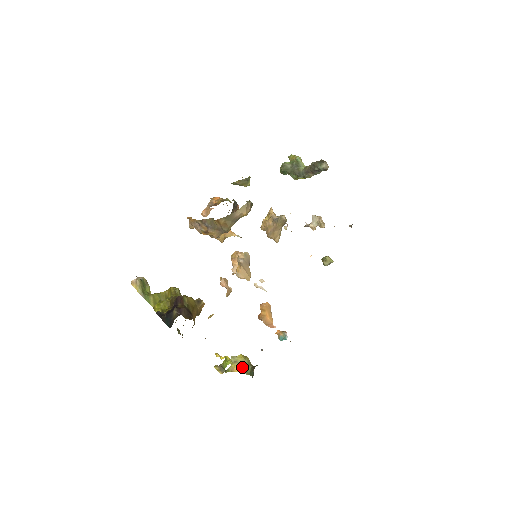
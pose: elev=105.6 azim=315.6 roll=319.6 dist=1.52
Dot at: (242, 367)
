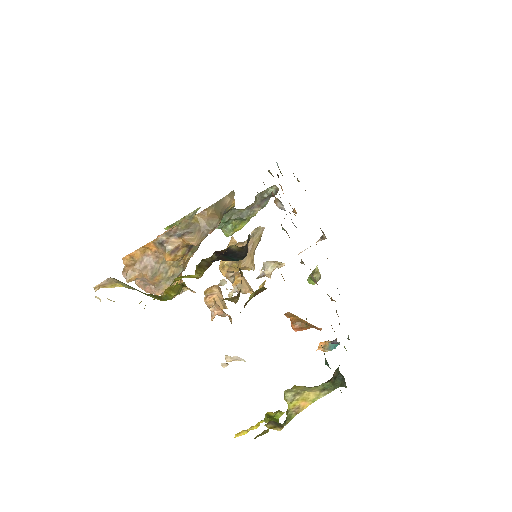
Dot at: (313, 391)
